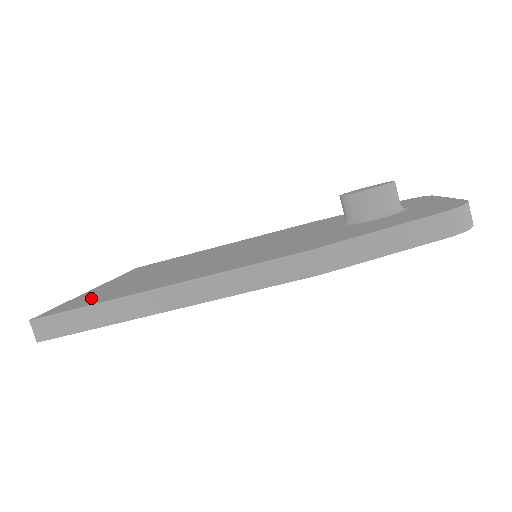
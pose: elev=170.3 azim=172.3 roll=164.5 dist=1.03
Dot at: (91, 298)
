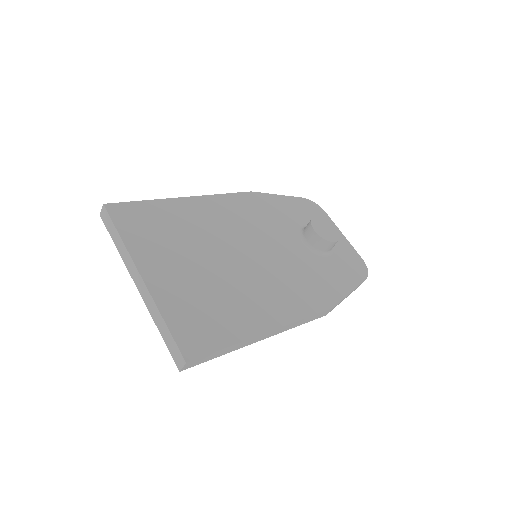
Dot at: (200, 324)
